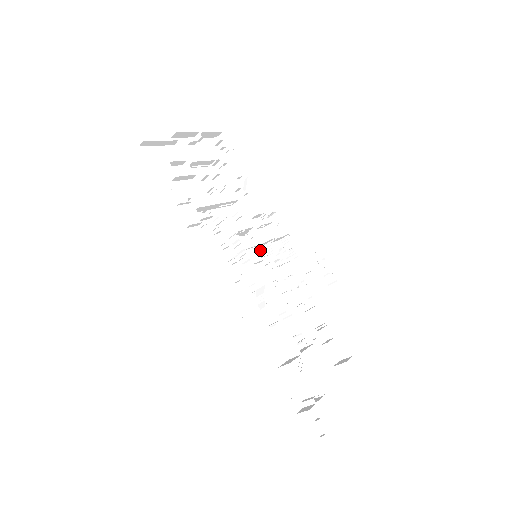
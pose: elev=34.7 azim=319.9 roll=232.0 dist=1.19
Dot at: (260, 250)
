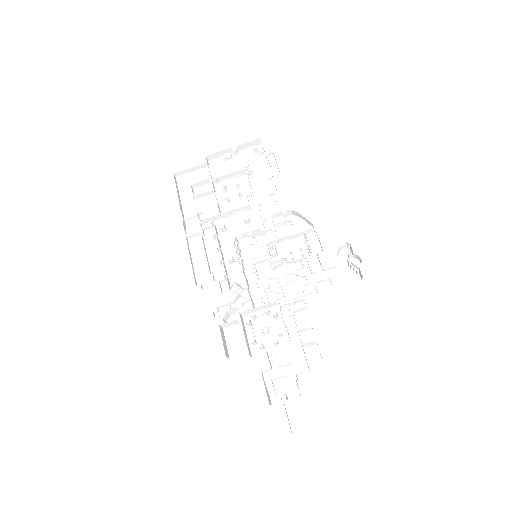
Dot at: occluded
